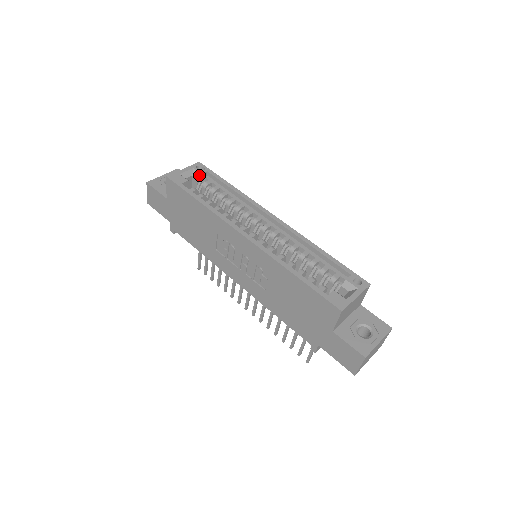
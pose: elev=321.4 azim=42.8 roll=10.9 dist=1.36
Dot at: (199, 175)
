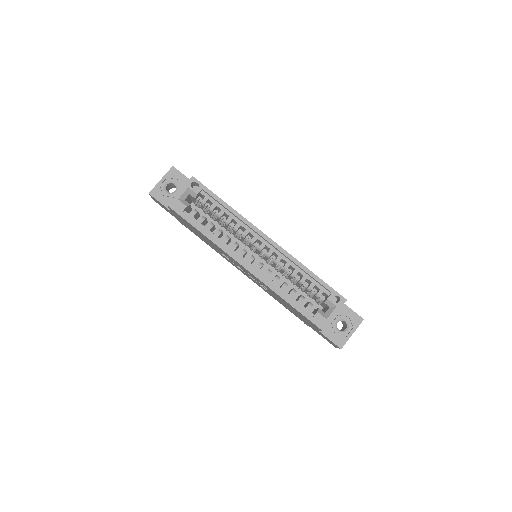
Dot at: (195, 195)
